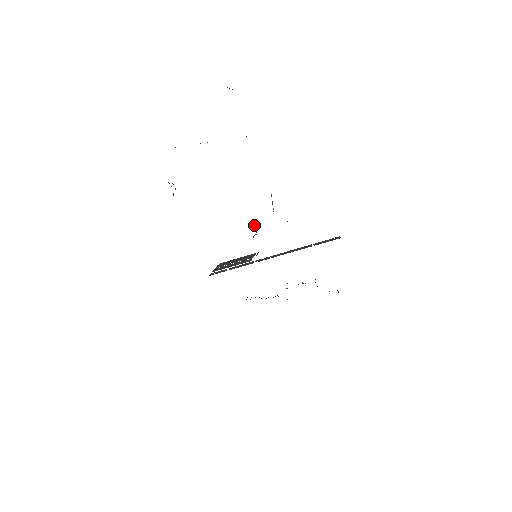
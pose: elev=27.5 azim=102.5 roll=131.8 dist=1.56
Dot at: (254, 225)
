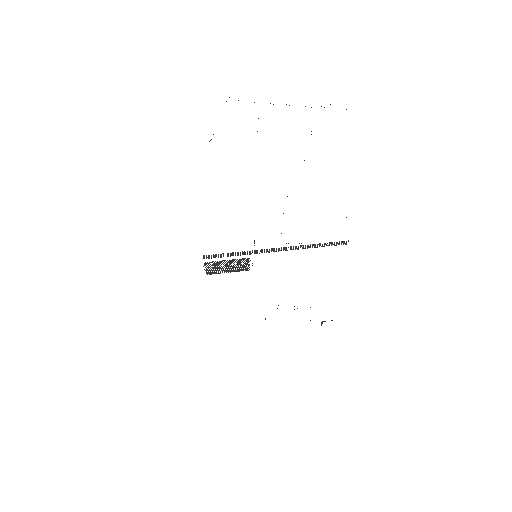
Dot at: (254, 240)
